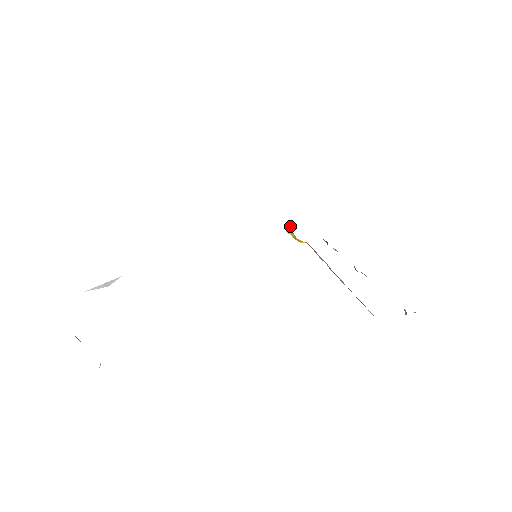
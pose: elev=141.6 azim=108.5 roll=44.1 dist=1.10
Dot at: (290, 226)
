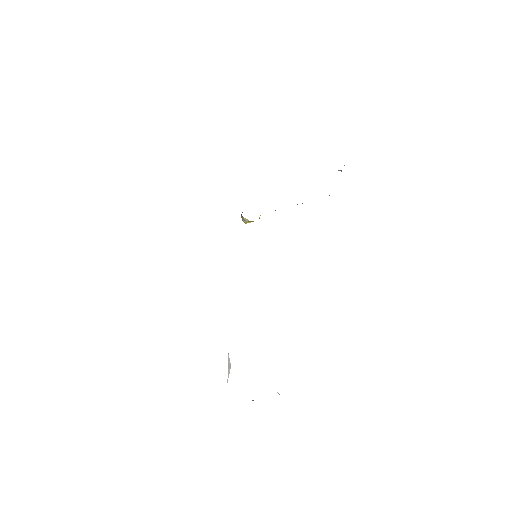
Dot at: (245, 220)
